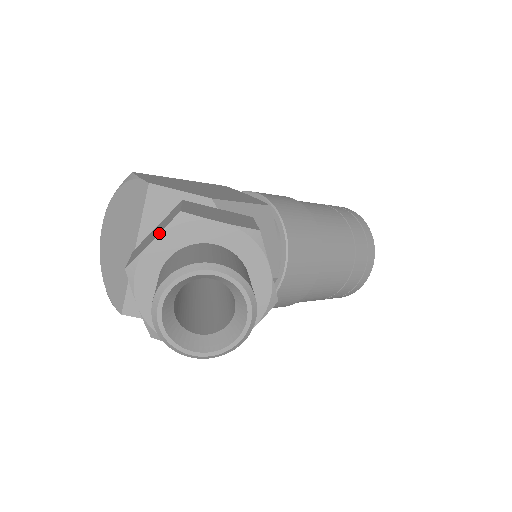
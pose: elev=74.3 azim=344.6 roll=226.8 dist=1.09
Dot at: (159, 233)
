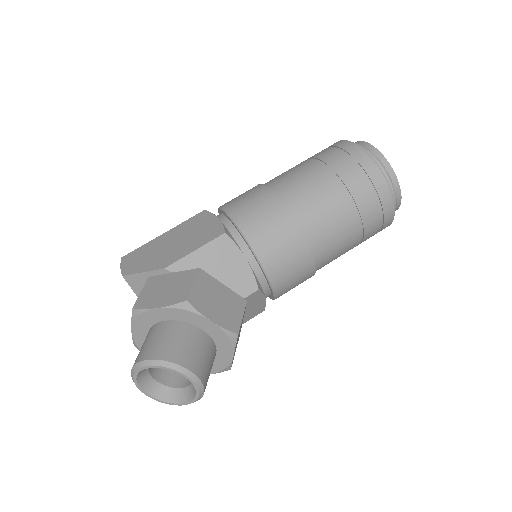
Dot at: (131, 326)
